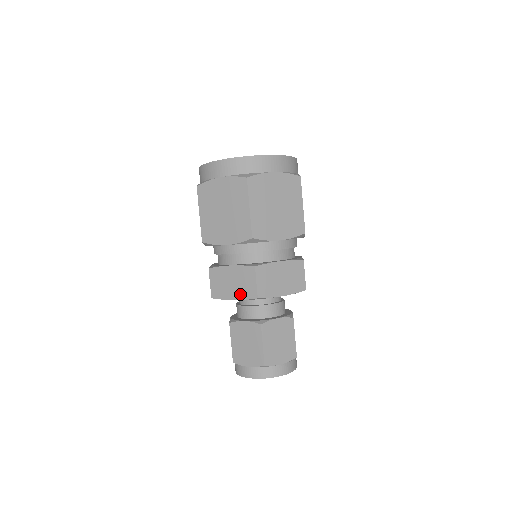
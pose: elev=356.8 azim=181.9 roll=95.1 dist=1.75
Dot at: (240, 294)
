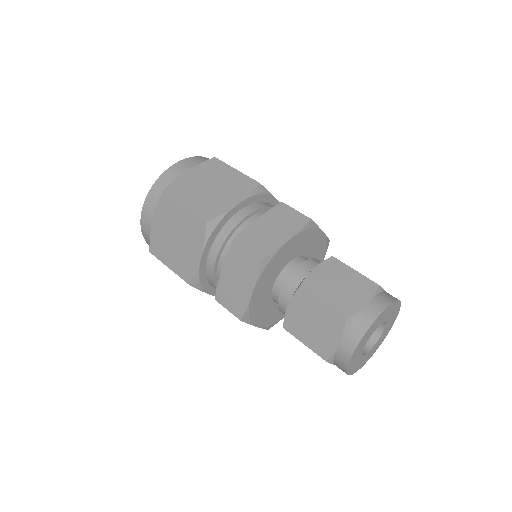
Dot at: (249, 280)
